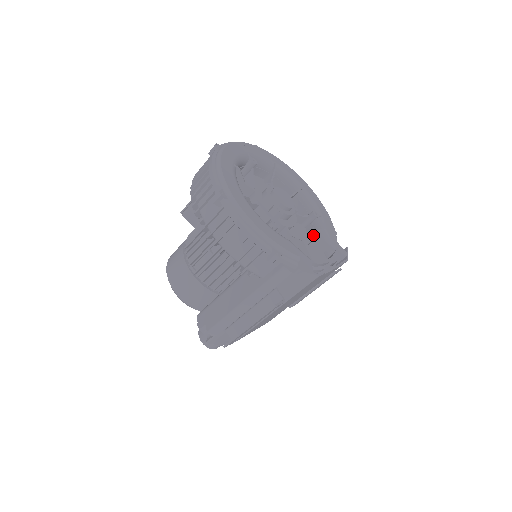
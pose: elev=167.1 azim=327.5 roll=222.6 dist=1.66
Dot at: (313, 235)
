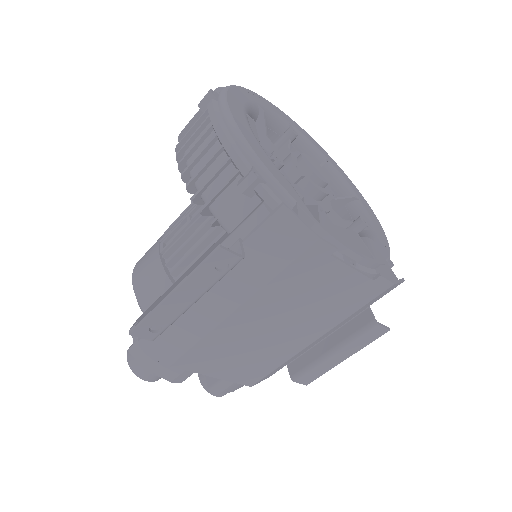
Dot at: (345, 229)
